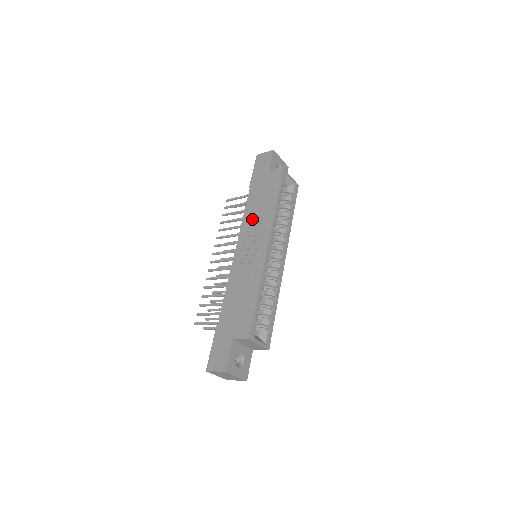
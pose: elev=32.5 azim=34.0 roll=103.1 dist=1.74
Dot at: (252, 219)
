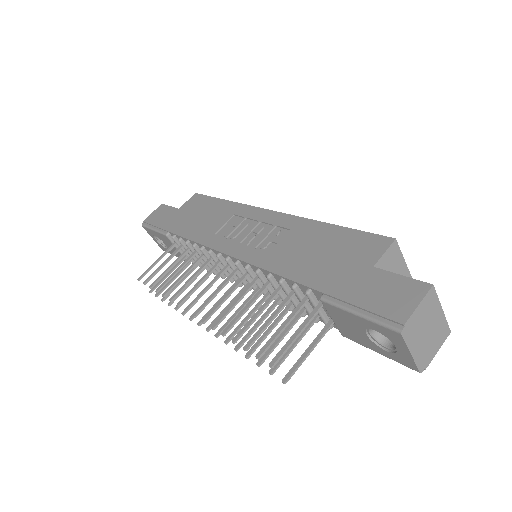
Dot at: (211, 229)
